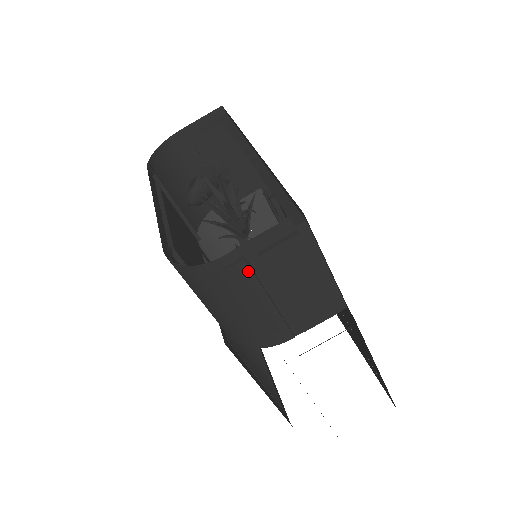
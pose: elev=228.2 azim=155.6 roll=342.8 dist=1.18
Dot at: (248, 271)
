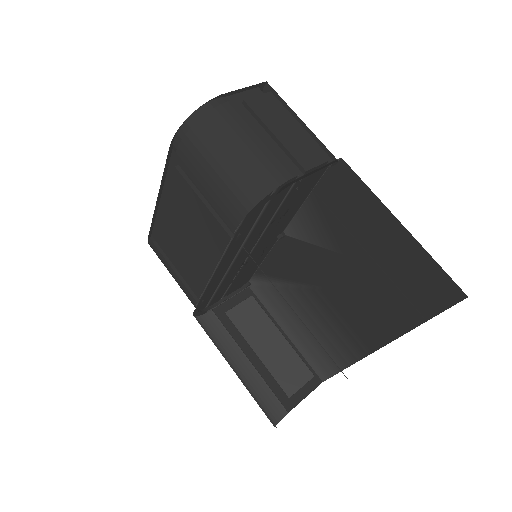
Dot at: (238, 108)
